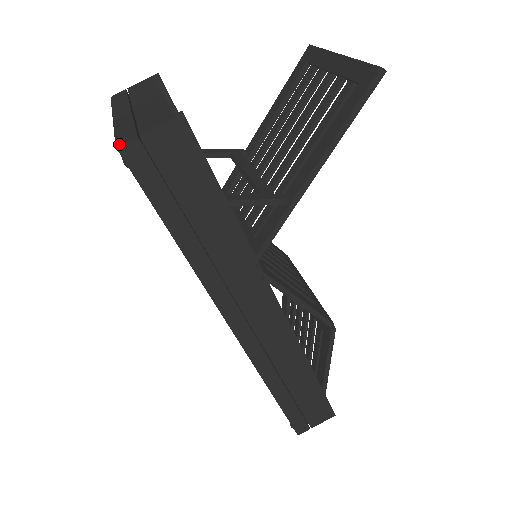
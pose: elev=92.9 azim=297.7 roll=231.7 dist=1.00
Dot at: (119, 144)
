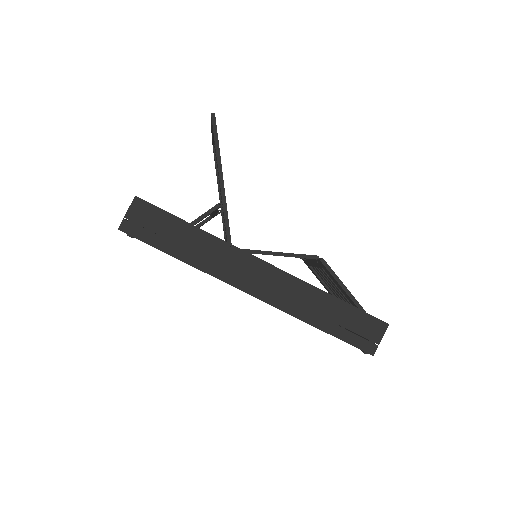
Dot at: (119, 227)
